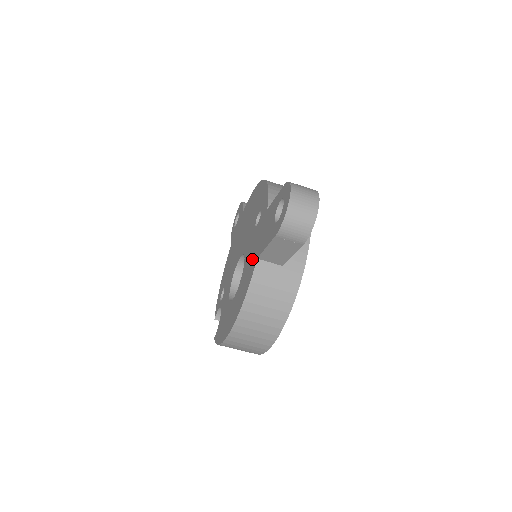
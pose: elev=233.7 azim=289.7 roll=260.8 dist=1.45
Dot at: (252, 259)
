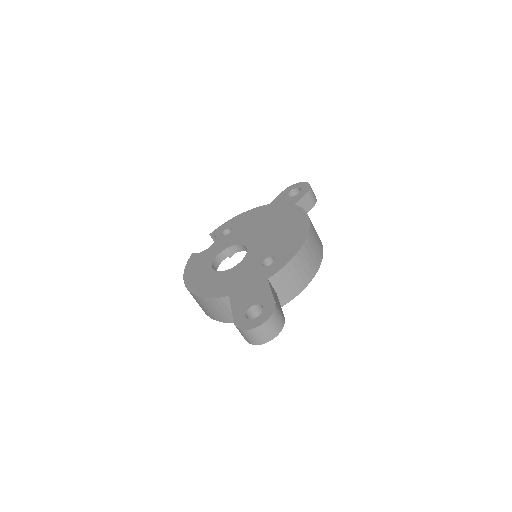
Dot at: (232, 284)
